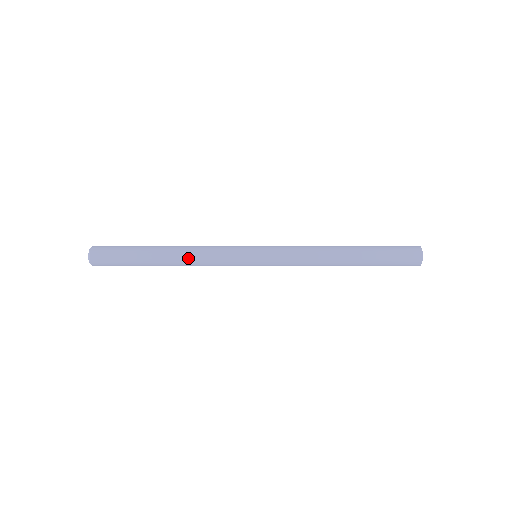
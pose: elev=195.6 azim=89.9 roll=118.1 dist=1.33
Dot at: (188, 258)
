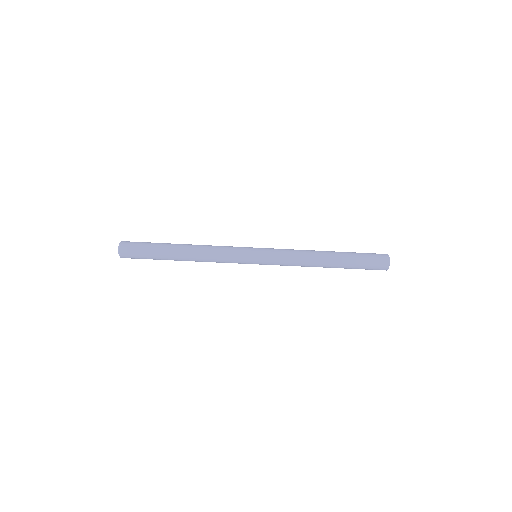
Dot at: (201, 248)
